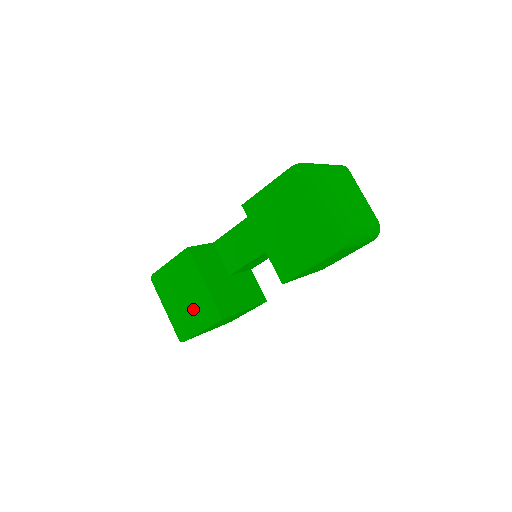
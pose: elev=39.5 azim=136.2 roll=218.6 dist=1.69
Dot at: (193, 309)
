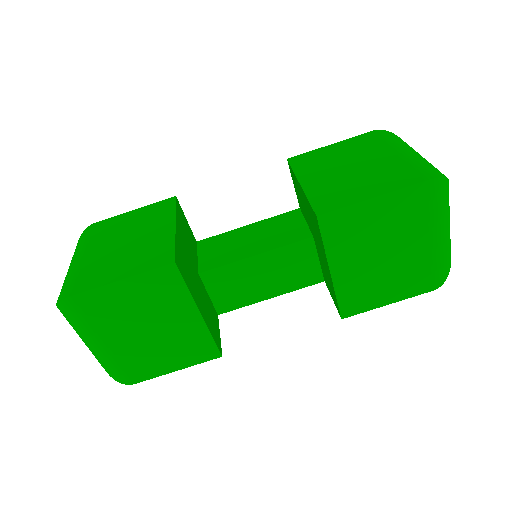
Dot at: (128, 254)
